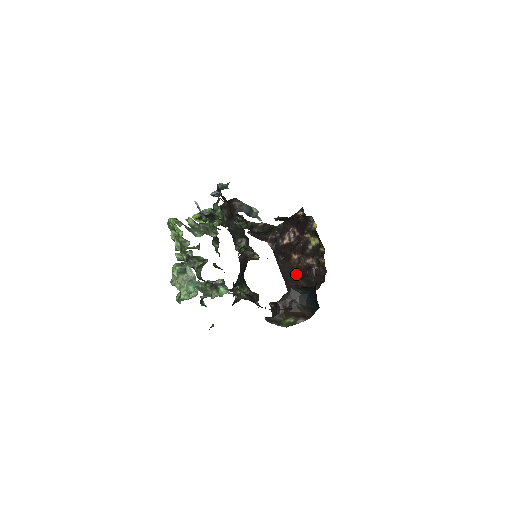
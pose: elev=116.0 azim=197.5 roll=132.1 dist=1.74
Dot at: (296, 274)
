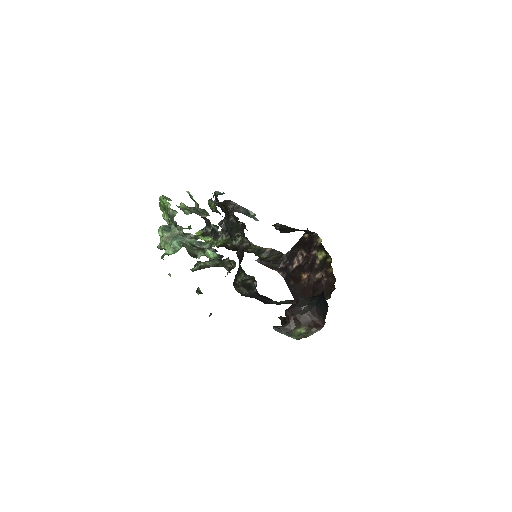
Dot at: (307, 293)
